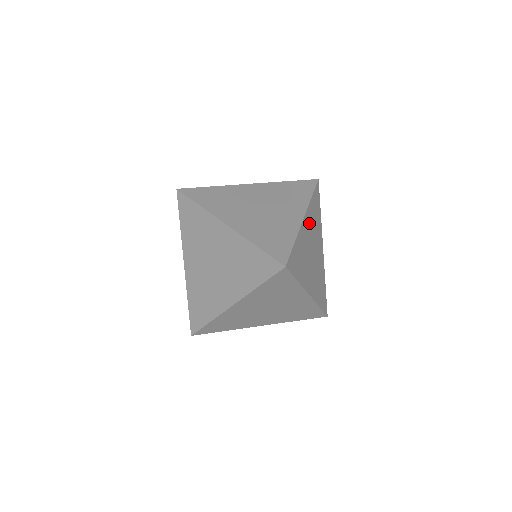
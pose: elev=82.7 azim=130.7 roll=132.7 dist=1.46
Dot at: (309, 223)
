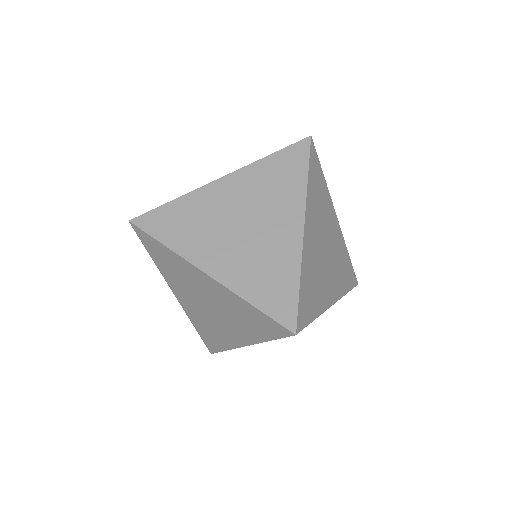
Dot at: (312, 221)
